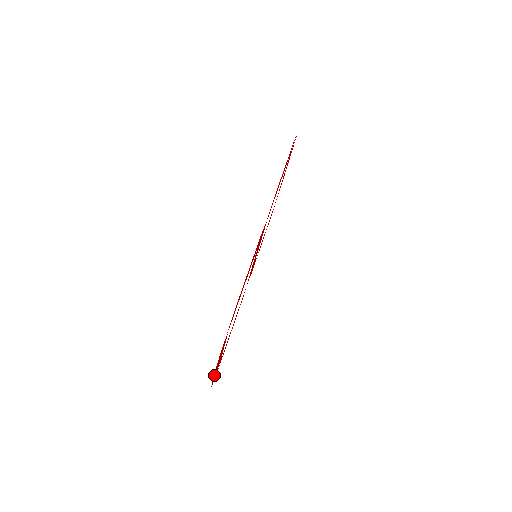
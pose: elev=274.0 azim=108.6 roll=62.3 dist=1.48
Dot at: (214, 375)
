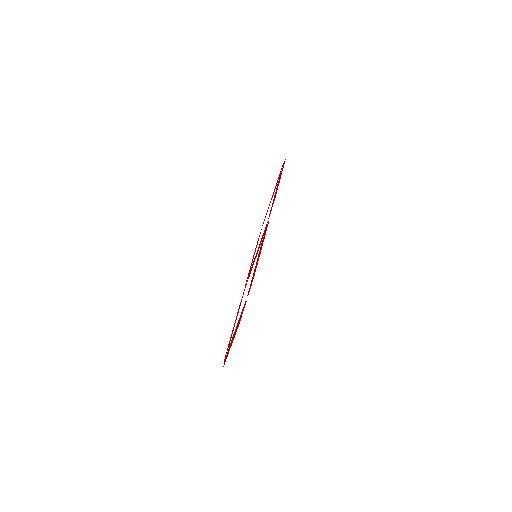
Dot at: occluded
